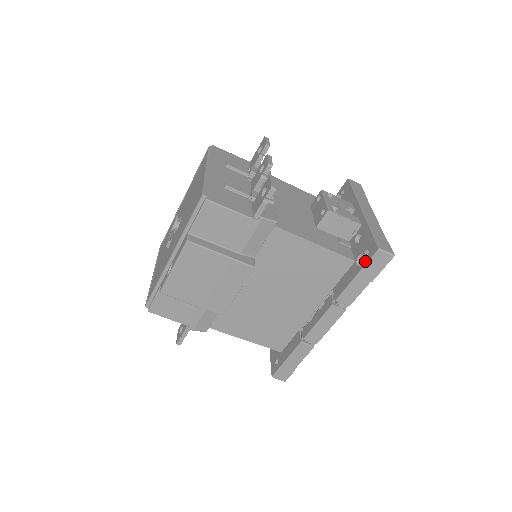
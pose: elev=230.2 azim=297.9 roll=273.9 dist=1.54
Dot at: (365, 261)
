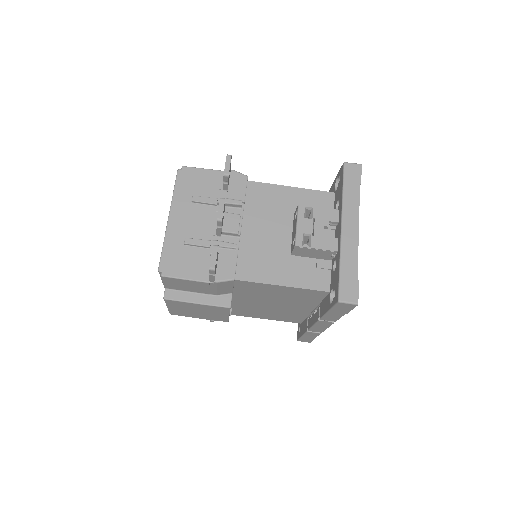
Dot at: (332, 303)
